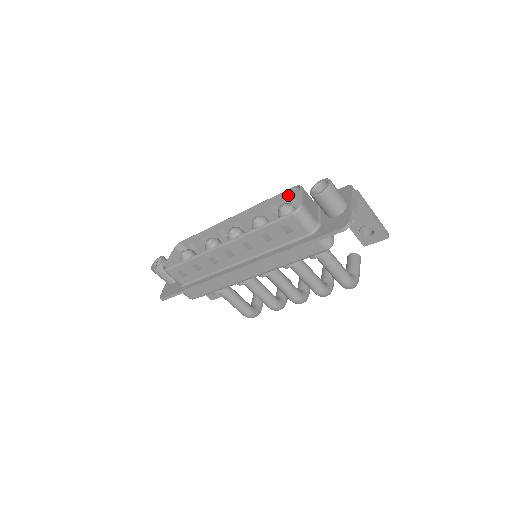
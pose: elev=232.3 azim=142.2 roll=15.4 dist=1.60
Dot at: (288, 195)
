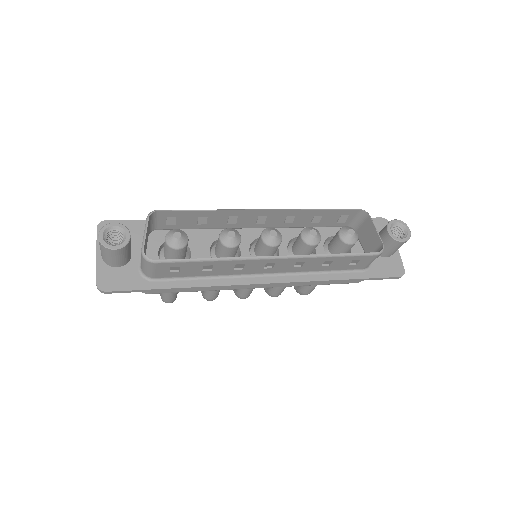
Dot at: (345, 213)
